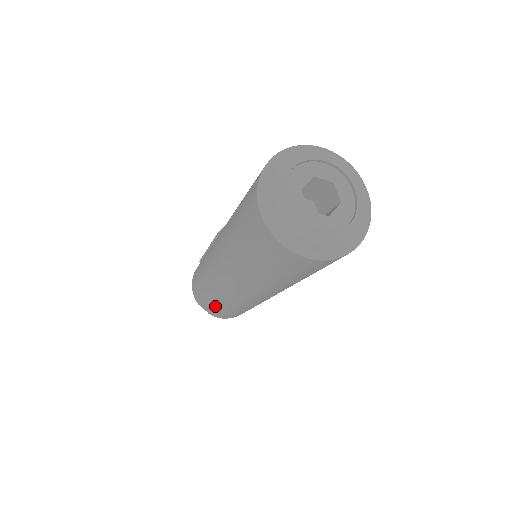
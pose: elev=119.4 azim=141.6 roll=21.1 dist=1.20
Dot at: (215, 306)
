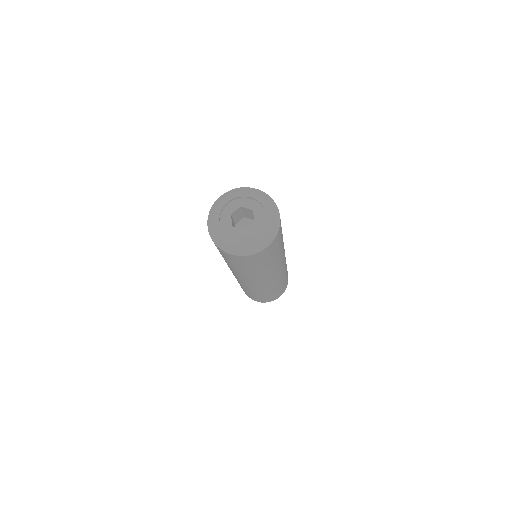
Dot at: (244, 290)
